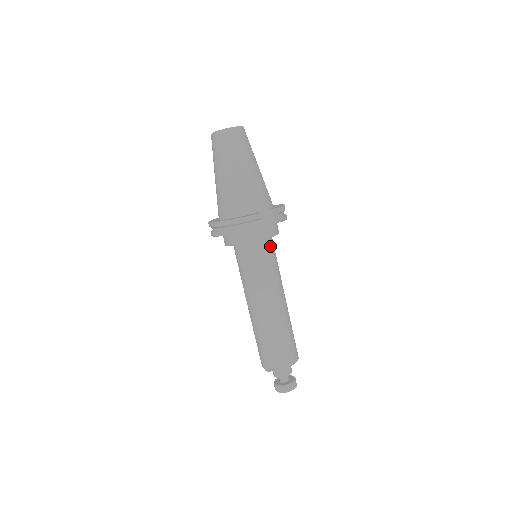
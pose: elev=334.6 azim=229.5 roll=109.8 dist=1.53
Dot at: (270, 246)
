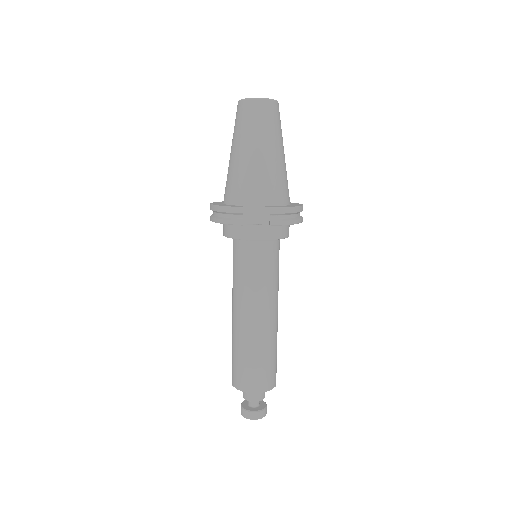
Dot at: (263, 250)
